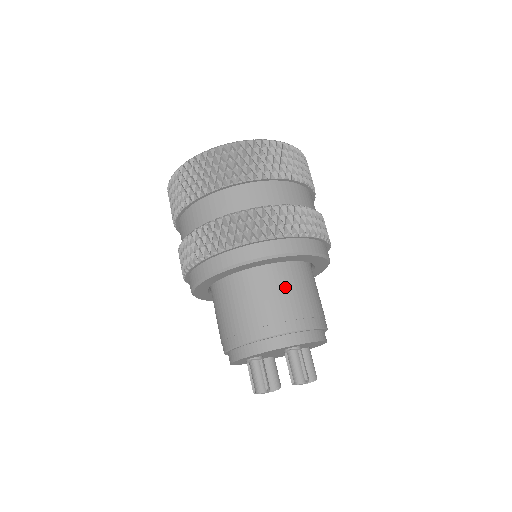
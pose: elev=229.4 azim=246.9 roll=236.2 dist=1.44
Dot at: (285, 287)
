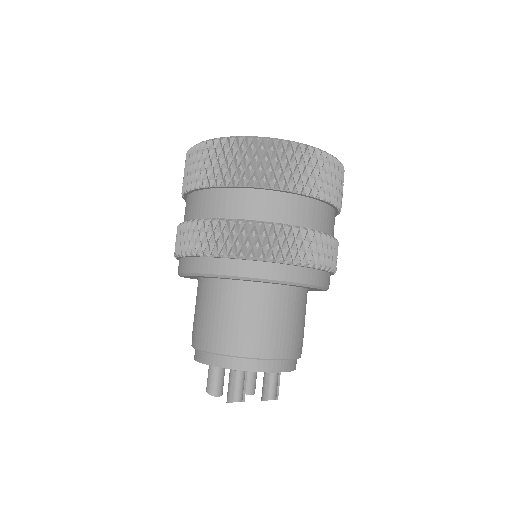
Dot at: occluded
